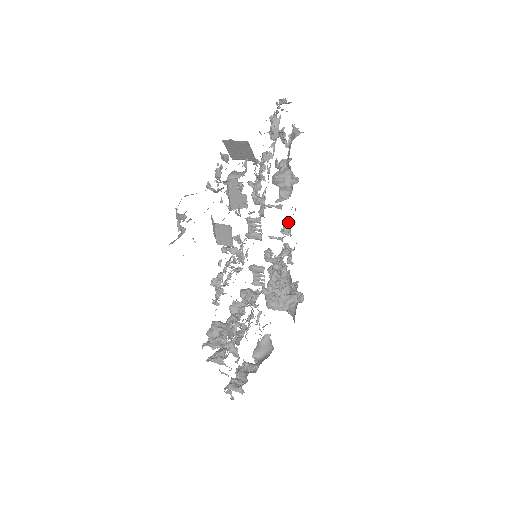
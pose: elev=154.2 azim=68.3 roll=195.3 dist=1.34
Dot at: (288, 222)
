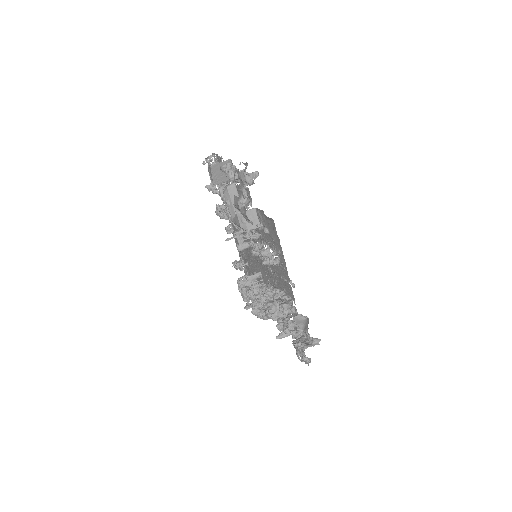
Dot at: (235, 260)
